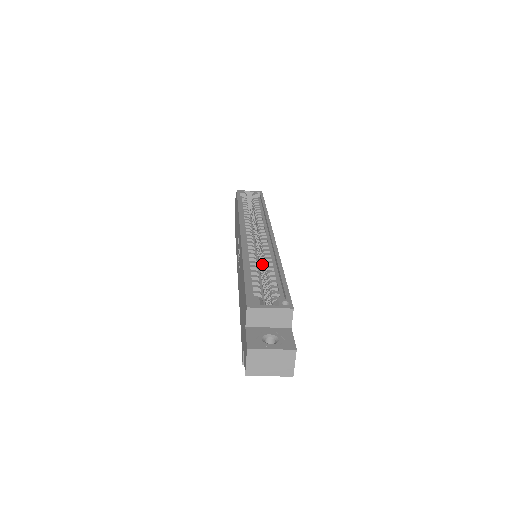
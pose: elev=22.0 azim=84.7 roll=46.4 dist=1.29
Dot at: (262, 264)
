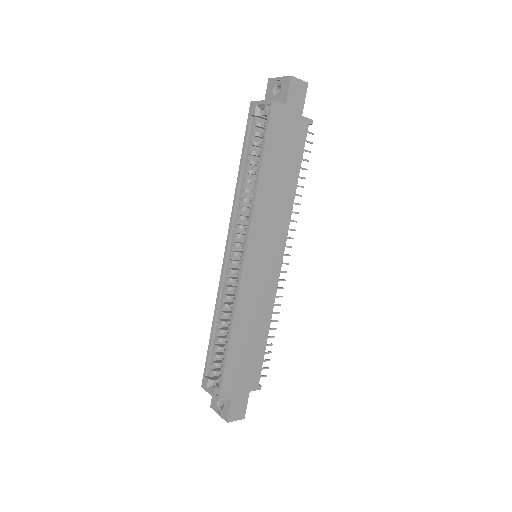
Dot at: occluded
